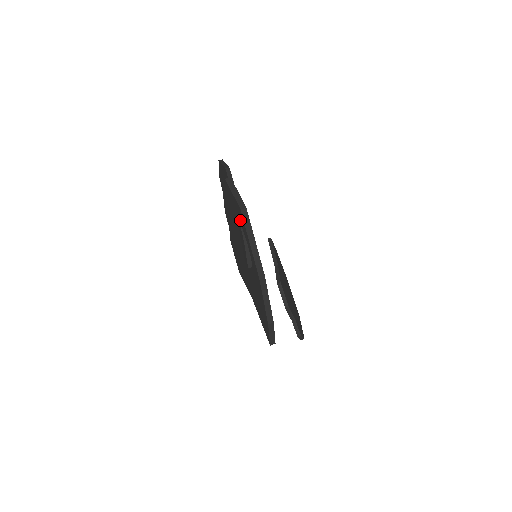
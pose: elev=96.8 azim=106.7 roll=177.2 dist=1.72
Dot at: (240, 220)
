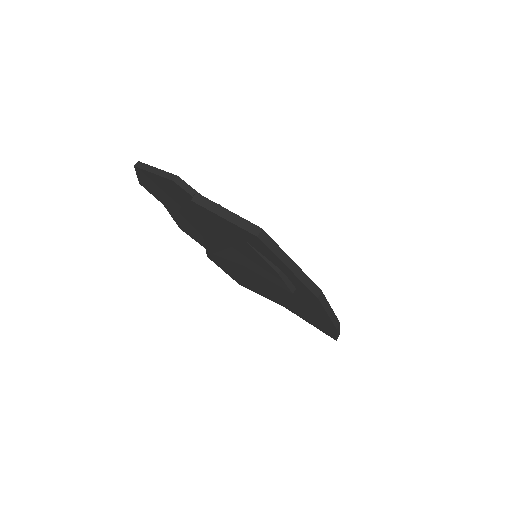
Dot at: (254, 246)
